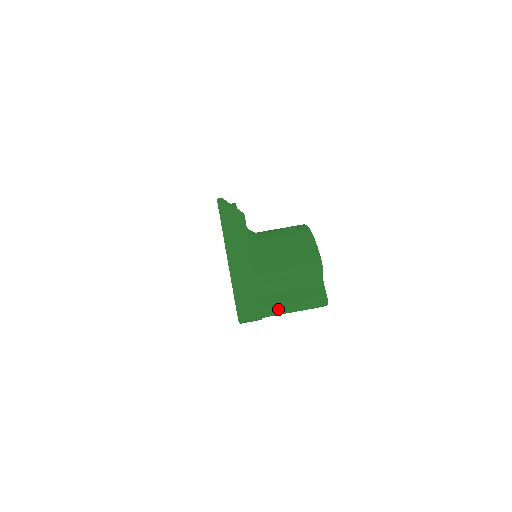
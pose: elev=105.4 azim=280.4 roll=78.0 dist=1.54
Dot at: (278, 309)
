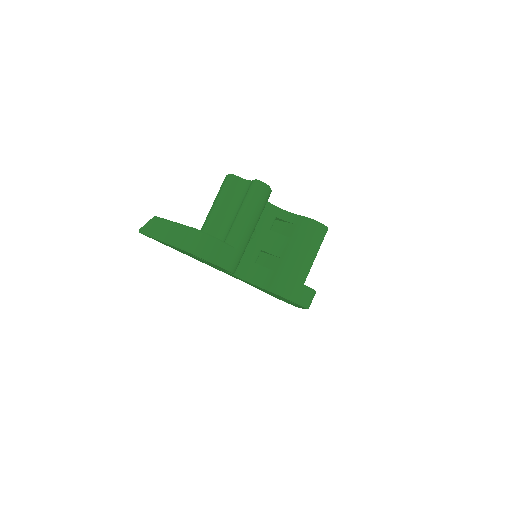
Dot at: (235, 227)
